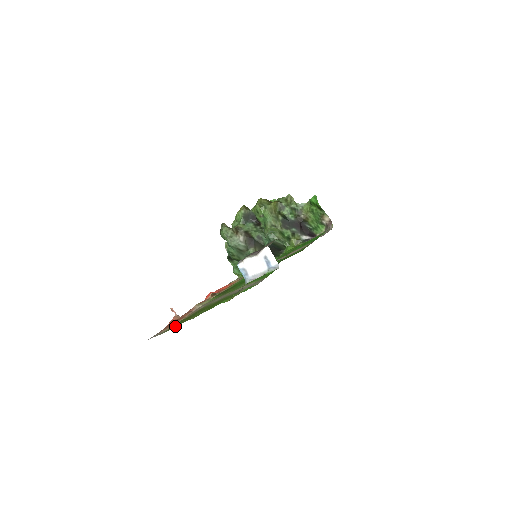
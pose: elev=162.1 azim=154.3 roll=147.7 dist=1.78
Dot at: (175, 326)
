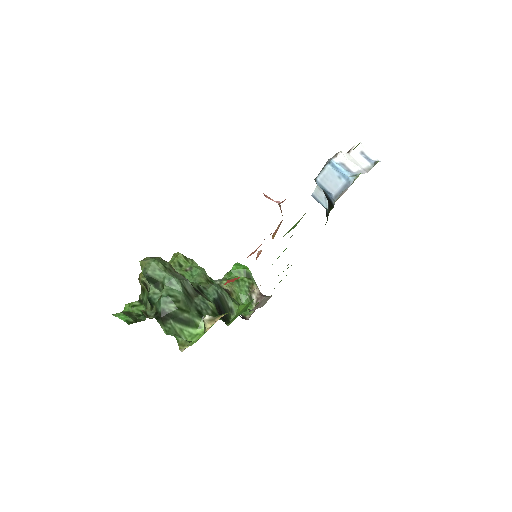
Dot at: occluded
